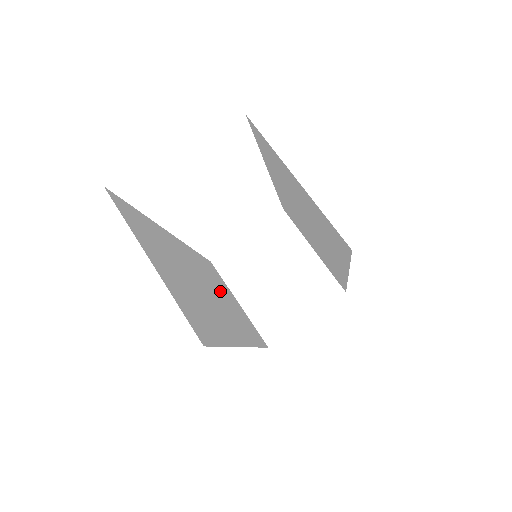
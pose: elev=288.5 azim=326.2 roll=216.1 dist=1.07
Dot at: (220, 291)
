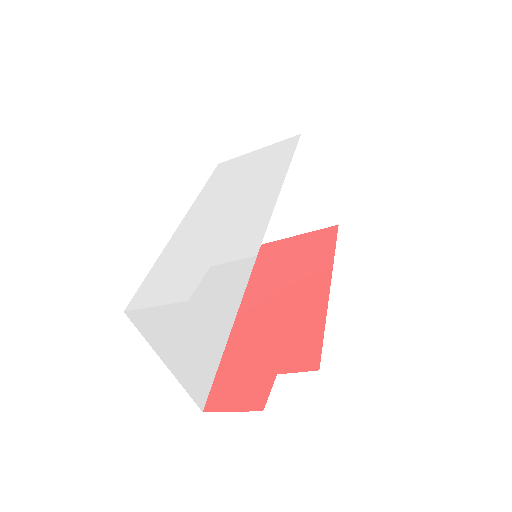
Dot at: occluded
